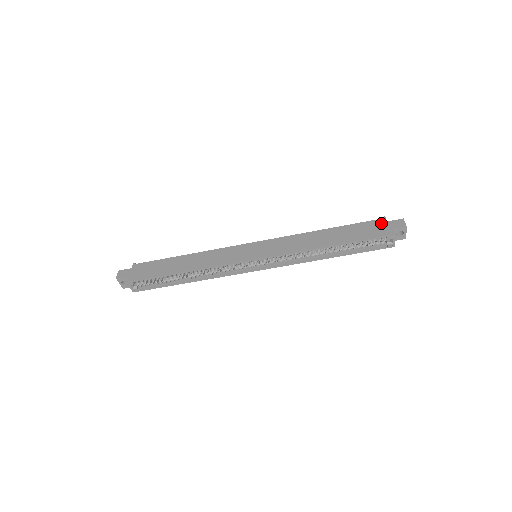
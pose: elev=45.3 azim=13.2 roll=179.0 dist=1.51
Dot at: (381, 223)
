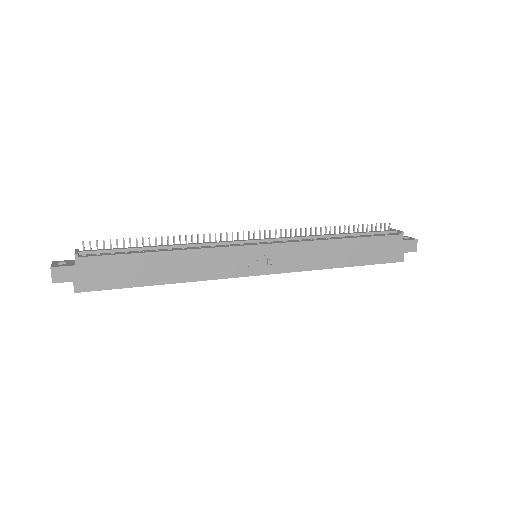
Dot at: (397, 242)
